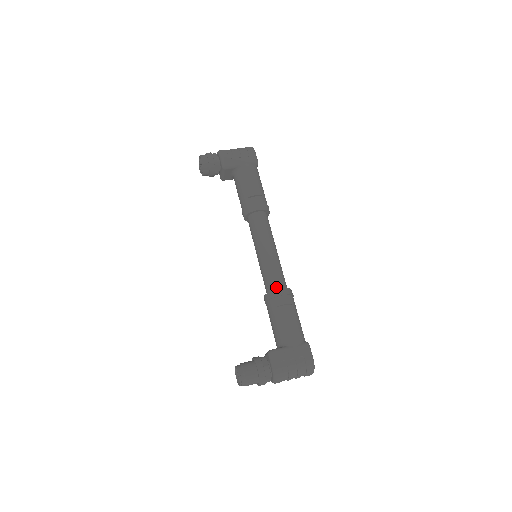
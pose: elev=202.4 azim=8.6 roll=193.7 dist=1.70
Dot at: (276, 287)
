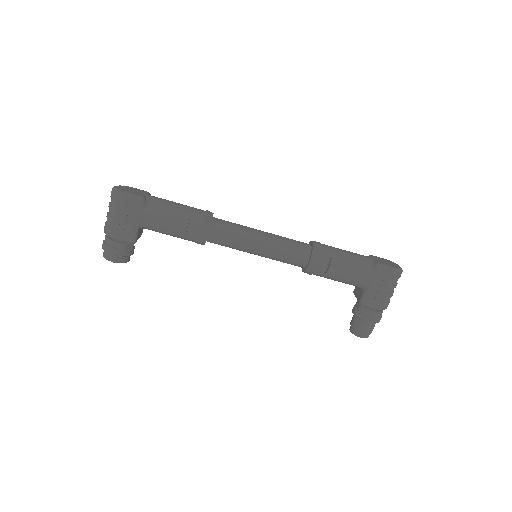
Dot at: (304, 262)
